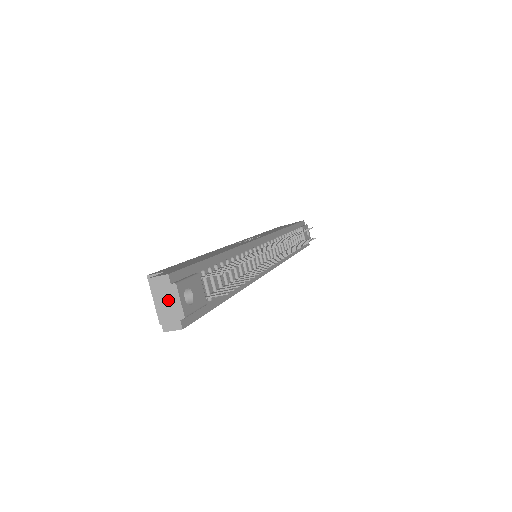
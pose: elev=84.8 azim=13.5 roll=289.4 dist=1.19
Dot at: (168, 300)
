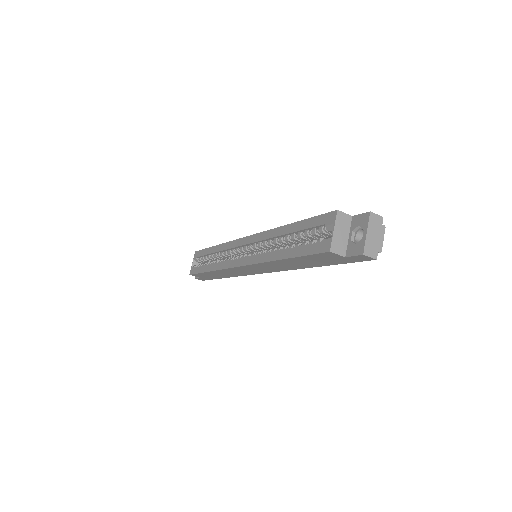
Dot at: (376, 234)
